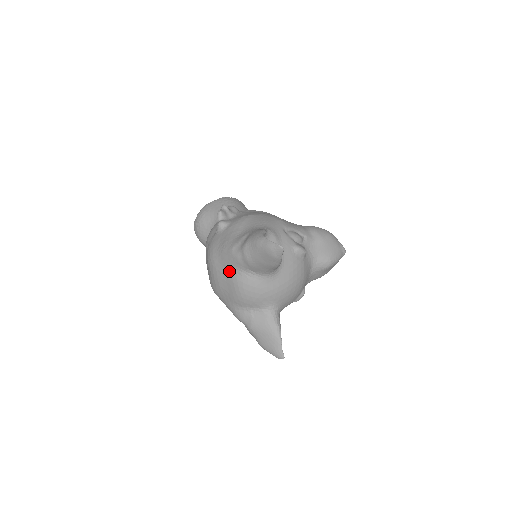
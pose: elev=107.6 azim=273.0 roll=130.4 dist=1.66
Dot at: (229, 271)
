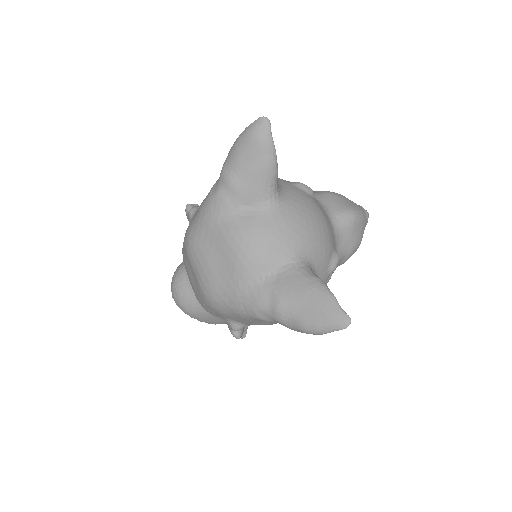
Dot at: (215, 229)
